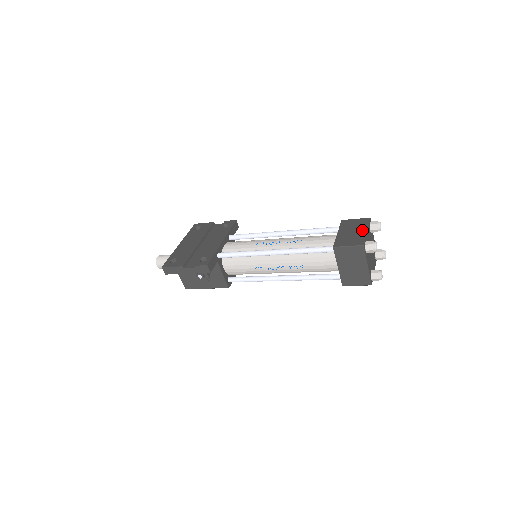
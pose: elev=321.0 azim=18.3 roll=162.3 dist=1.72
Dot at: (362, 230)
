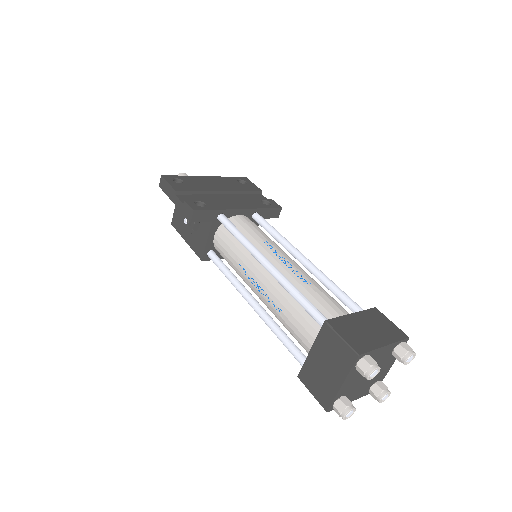
Dot at: (381, 339)
